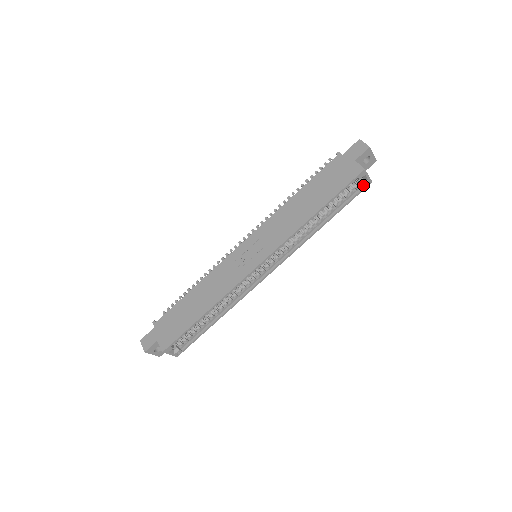
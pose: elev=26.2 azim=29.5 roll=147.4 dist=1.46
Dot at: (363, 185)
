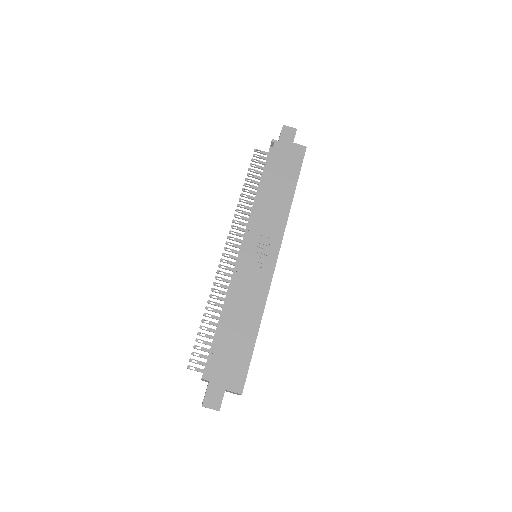
Dot at: occluded
